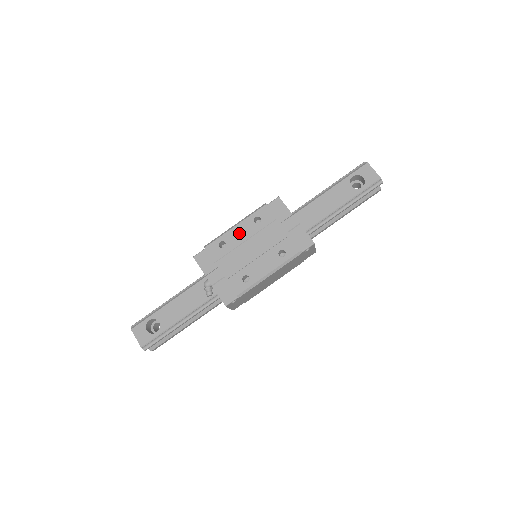
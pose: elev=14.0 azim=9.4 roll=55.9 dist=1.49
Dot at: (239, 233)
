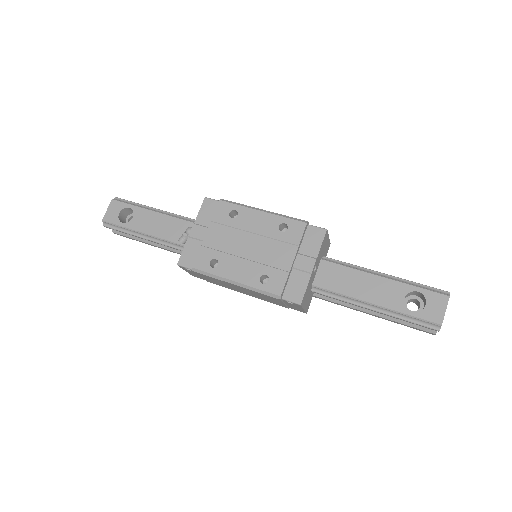
Dot at: (256, 220)
